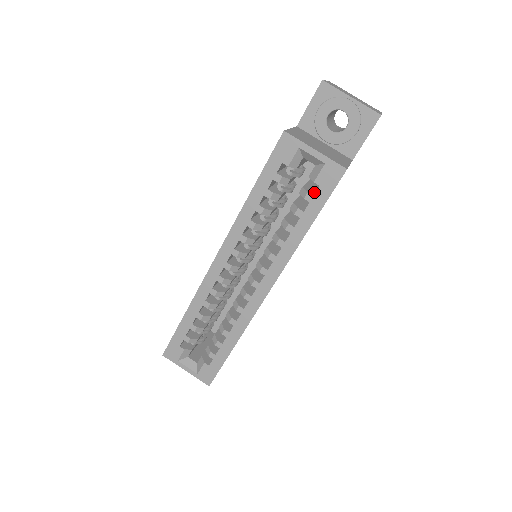
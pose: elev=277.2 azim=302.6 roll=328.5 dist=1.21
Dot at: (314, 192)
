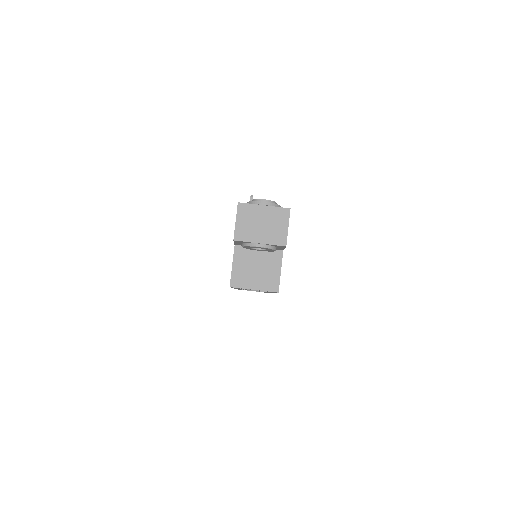
Dot at: occluded
